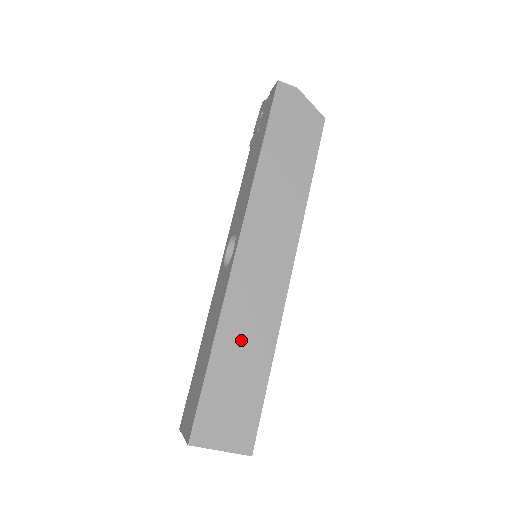
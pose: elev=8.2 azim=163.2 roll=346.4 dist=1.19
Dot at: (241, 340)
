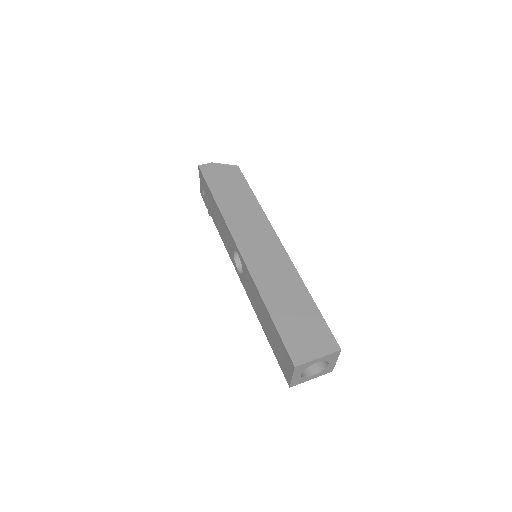
Dot at: (280, 292)
